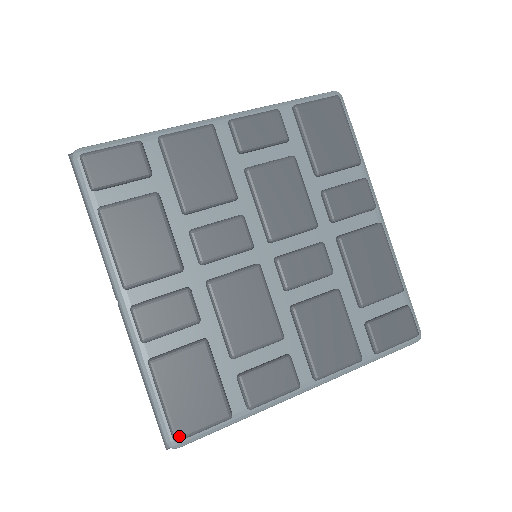
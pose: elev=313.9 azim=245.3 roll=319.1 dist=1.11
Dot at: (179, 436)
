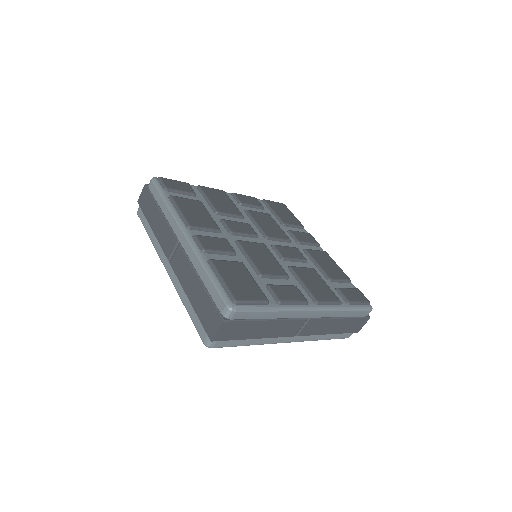
Dot at: (237, 299)
